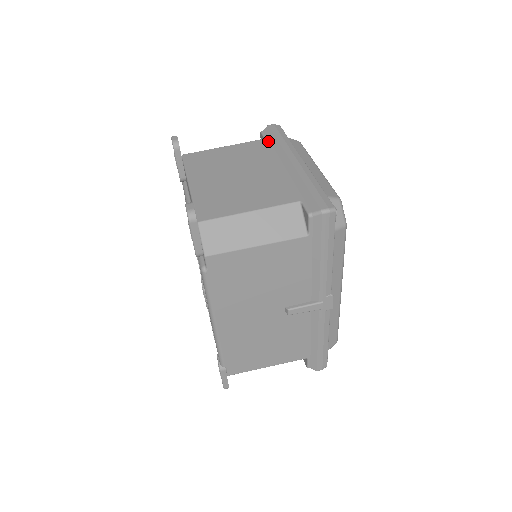
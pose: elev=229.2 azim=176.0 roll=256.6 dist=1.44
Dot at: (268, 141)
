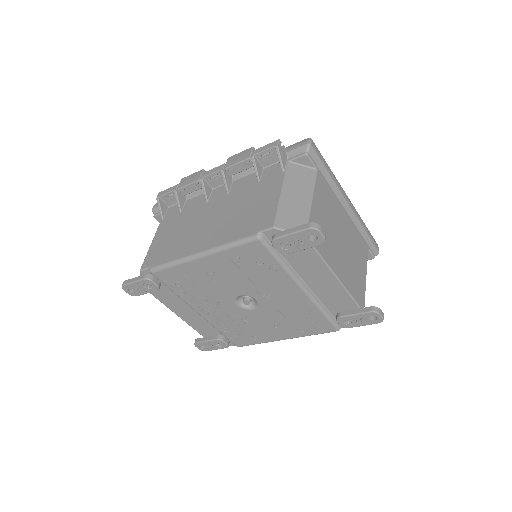
Dot at: (322, 174)
